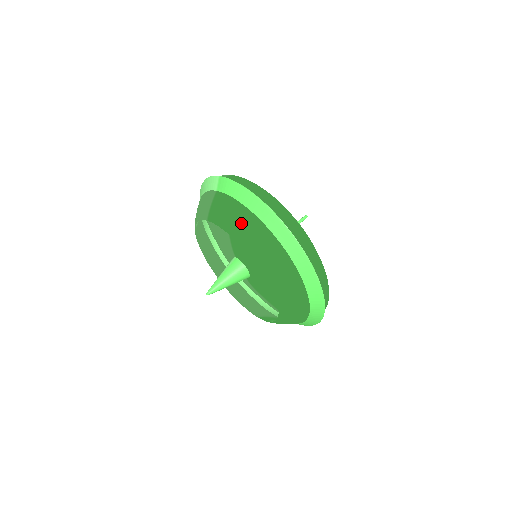
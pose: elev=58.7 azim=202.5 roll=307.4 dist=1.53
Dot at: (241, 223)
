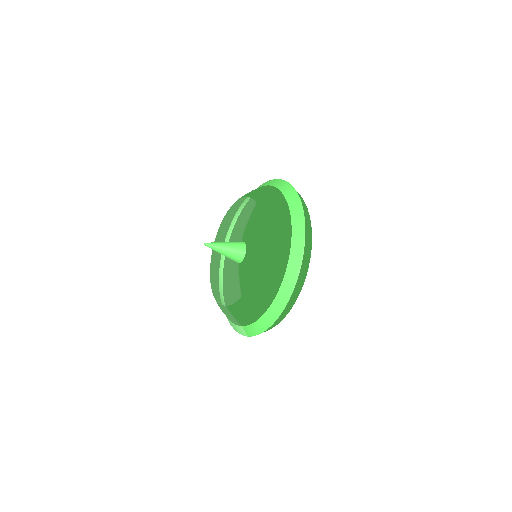
Dot at: (267, 193)
